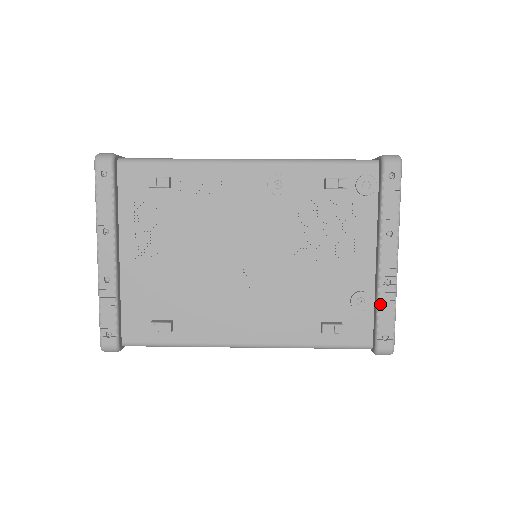
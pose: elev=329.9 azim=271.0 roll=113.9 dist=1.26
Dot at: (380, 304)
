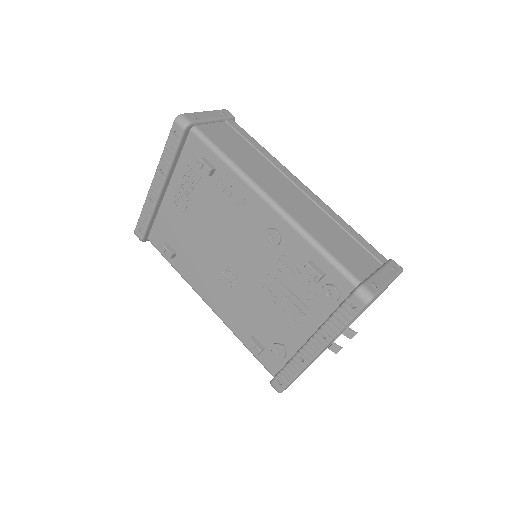
Dot at: (289, 364)
